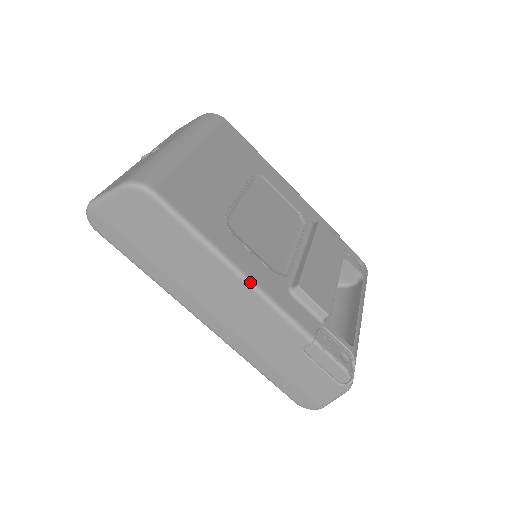
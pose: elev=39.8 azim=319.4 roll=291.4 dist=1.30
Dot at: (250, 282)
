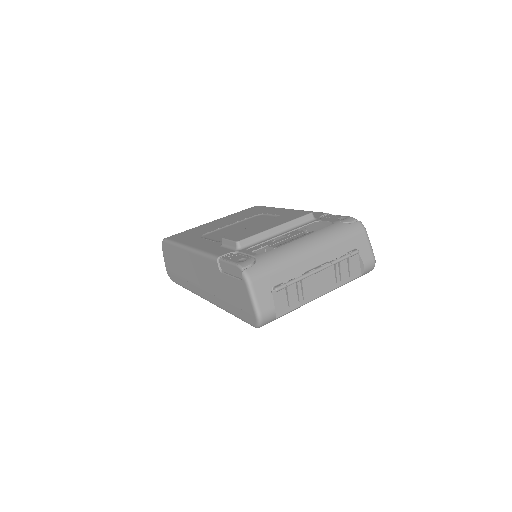
Dot at: (192, 249)
